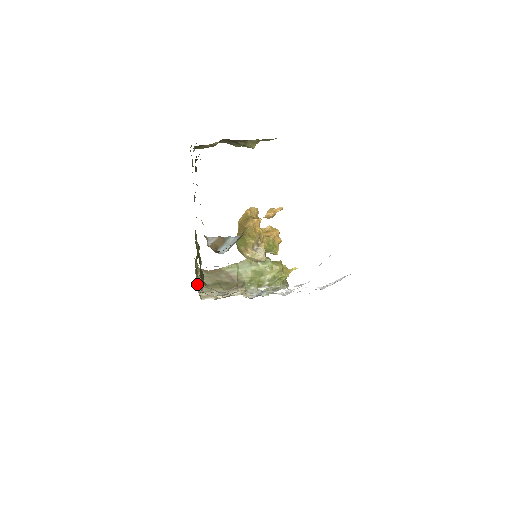
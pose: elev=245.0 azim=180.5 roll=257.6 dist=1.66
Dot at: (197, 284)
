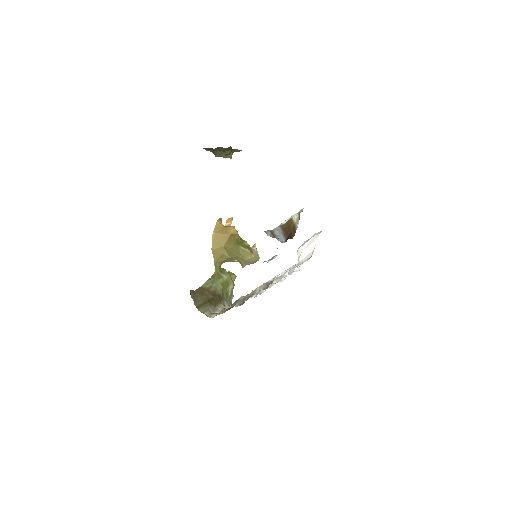
Dot at: occluded
